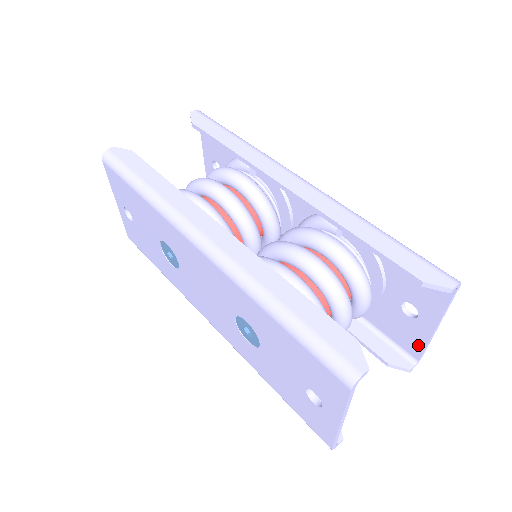
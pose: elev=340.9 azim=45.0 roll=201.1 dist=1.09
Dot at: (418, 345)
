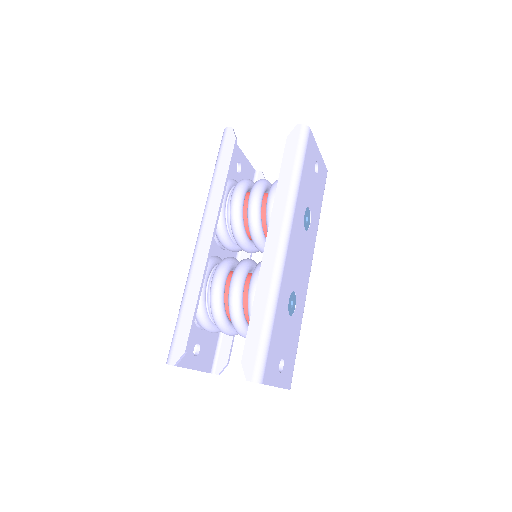
Dot at: occluded
